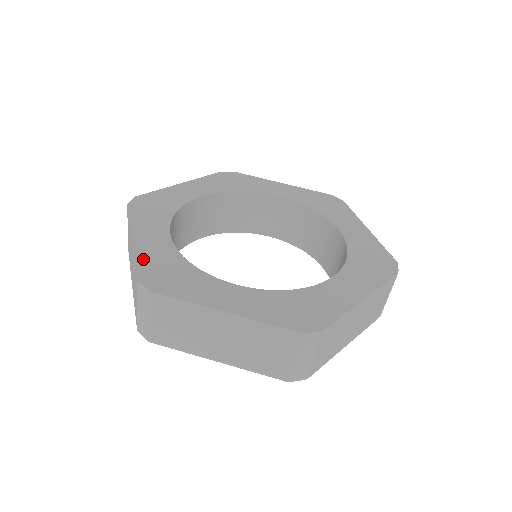
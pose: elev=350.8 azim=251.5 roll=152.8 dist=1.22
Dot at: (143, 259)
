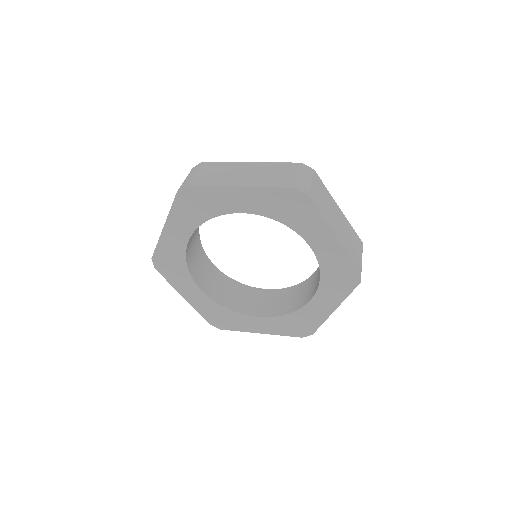
Dot at: occluded
